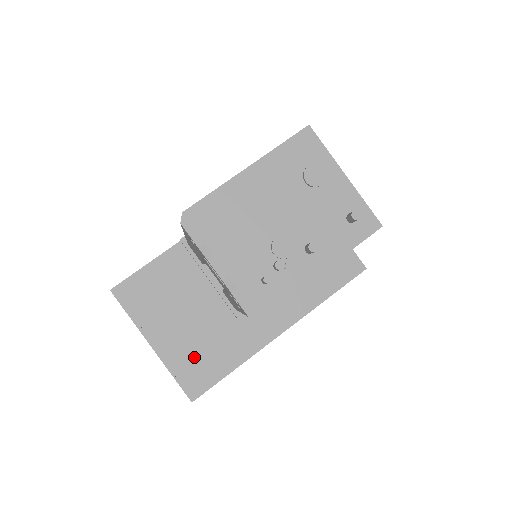
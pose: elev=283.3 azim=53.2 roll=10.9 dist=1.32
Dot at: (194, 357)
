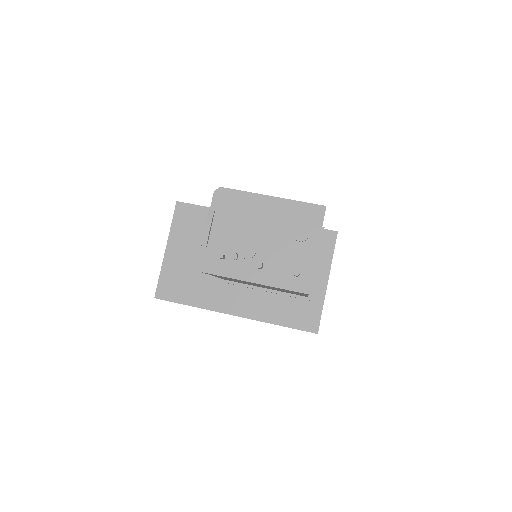
Dot at: (179, 277)
